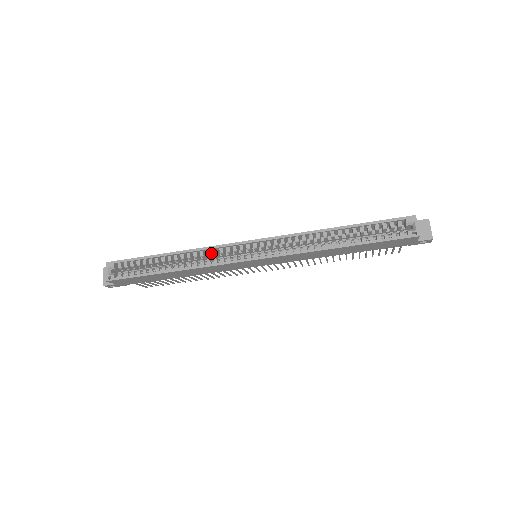
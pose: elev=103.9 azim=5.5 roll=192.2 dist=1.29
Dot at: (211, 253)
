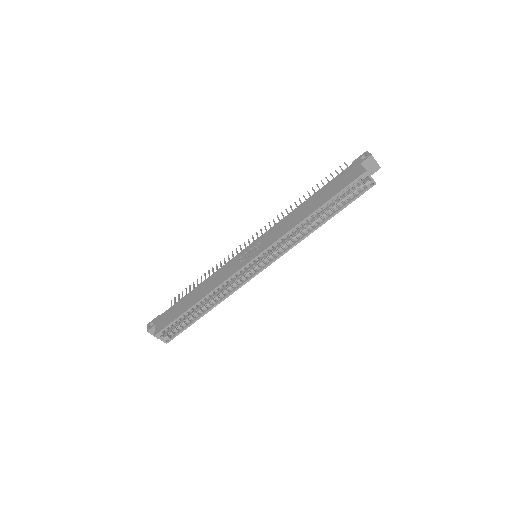
Dot at: occluded
